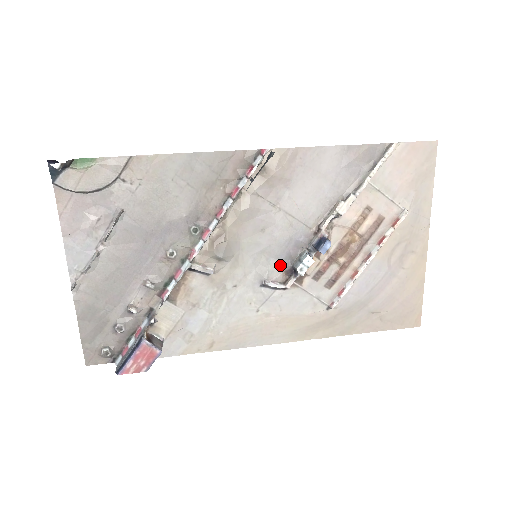
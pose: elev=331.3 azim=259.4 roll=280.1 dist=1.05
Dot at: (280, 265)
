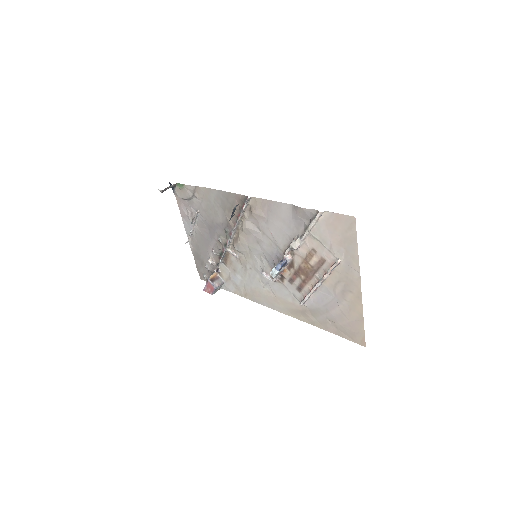
Dot at: (270, 266)
